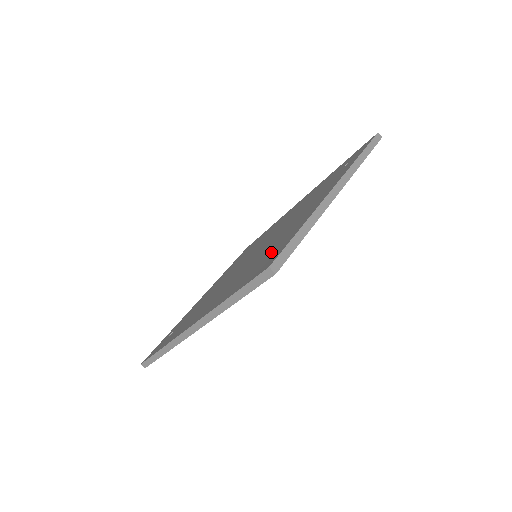
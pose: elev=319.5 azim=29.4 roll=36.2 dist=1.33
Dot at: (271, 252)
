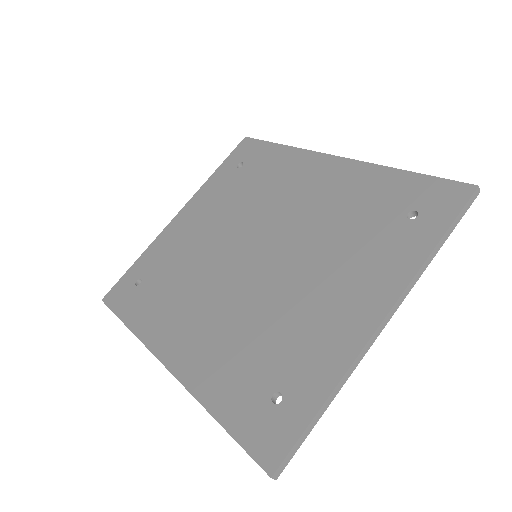
Dot at: (277, 384)
